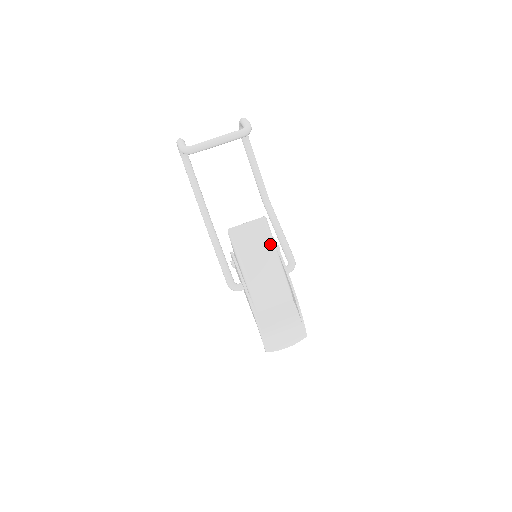
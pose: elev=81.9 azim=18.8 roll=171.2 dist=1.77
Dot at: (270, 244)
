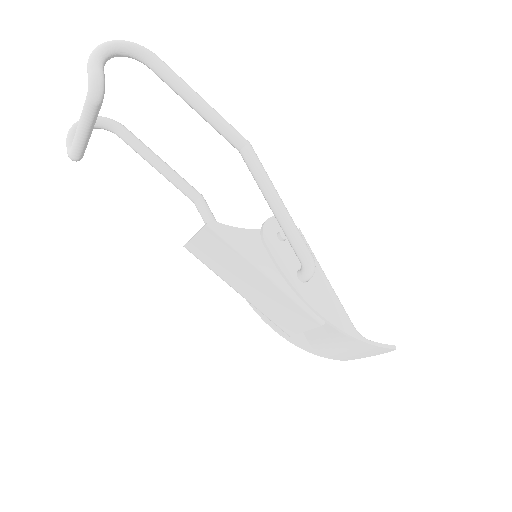
Dot at: (243, 258)
